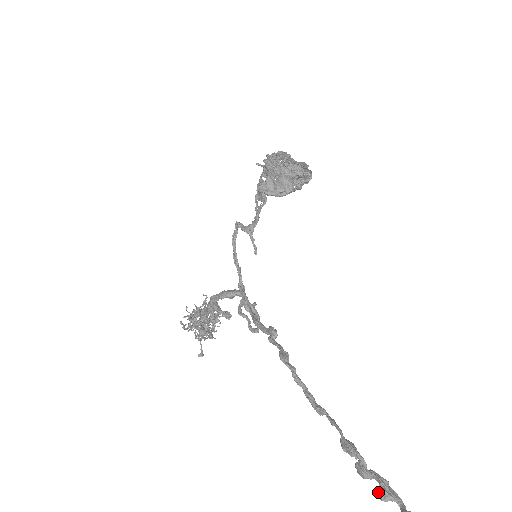
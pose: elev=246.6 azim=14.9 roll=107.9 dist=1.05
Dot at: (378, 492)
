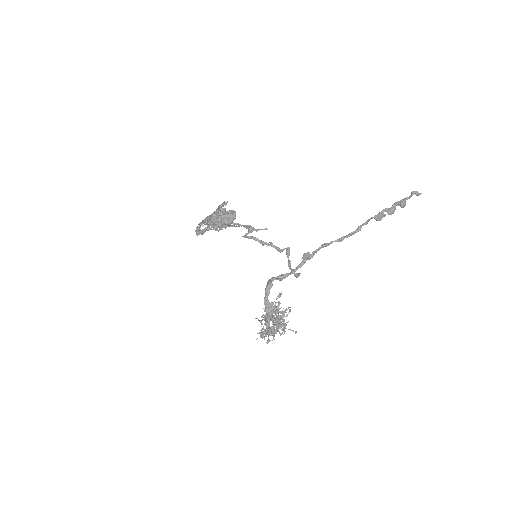
Dot at: (401, 204)
